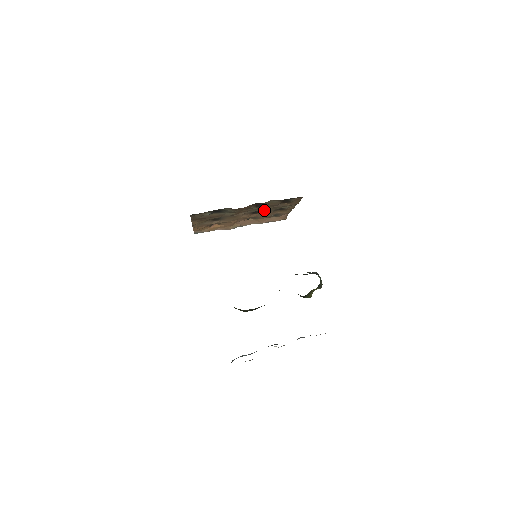
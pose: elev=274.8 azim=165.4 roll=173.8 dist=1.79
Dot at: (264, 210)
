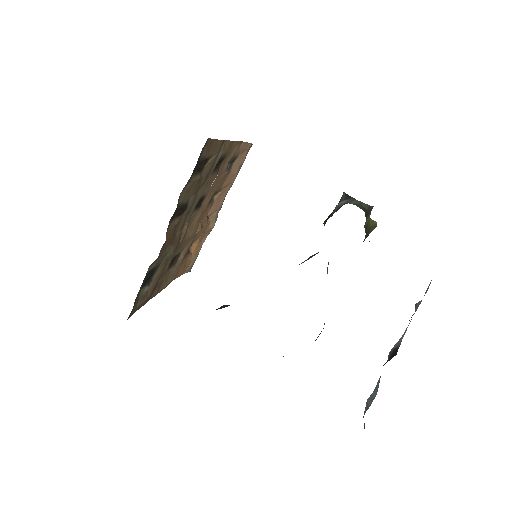
Dot at: (201, 193)
